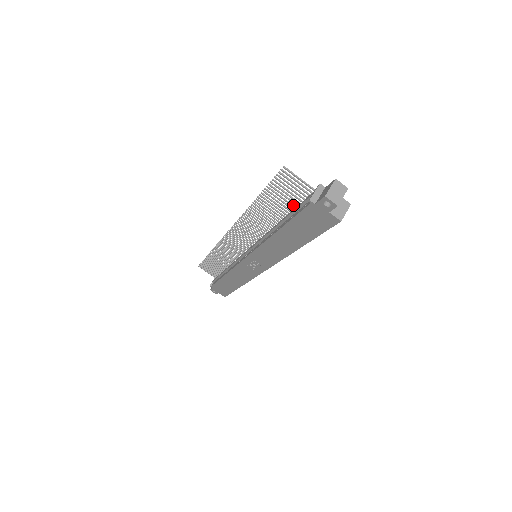
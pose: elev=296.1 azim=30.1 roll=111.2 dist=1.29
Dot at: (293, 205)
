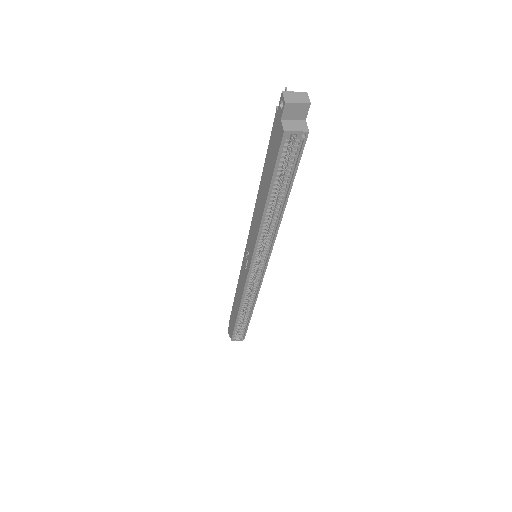
Dot at: occluded
